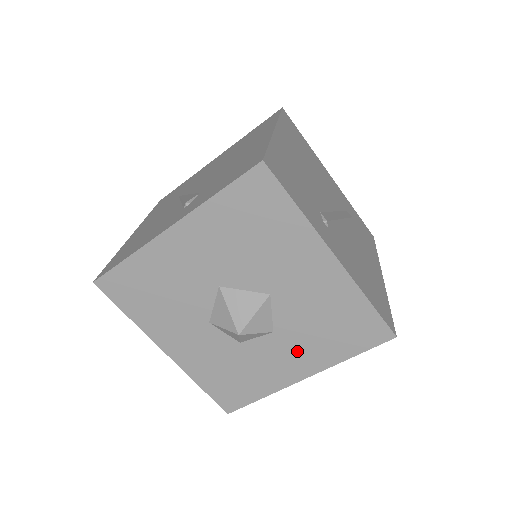
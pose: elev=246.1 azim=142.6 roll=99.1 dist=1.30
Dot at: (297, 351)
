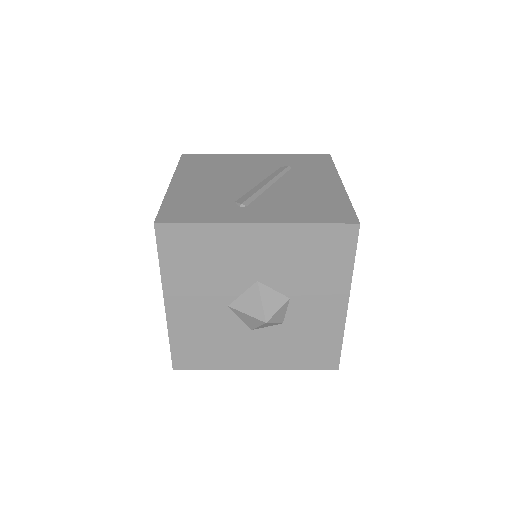
Dot at: (319, 294)
